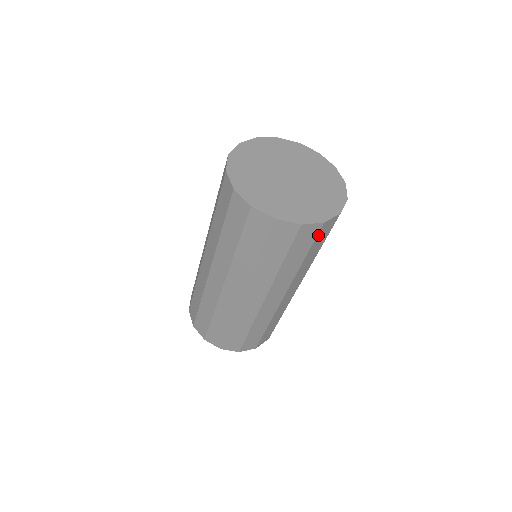
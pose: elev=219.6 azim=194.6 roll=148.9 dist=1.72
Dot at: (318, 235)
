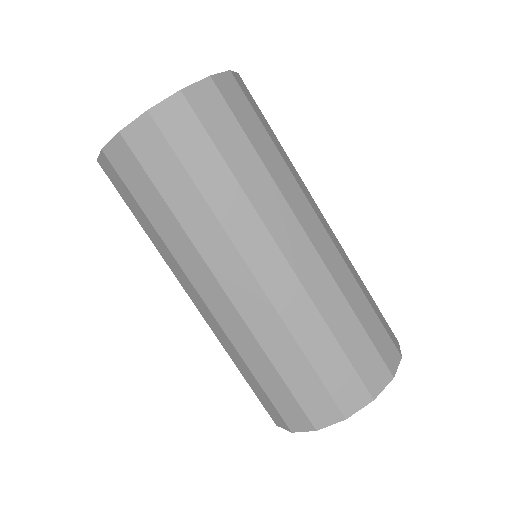
Dot at: (200, 116)
